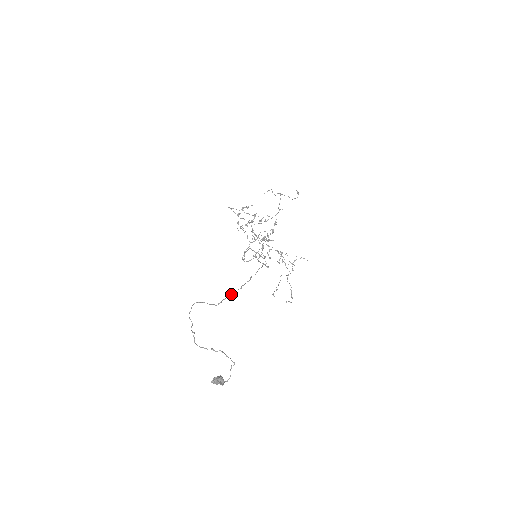
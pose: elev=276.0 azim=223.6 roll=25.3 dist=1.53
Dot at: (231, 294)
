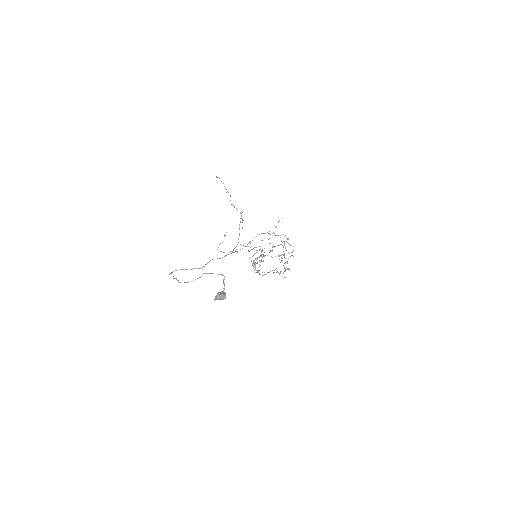
Dot at: occluded
